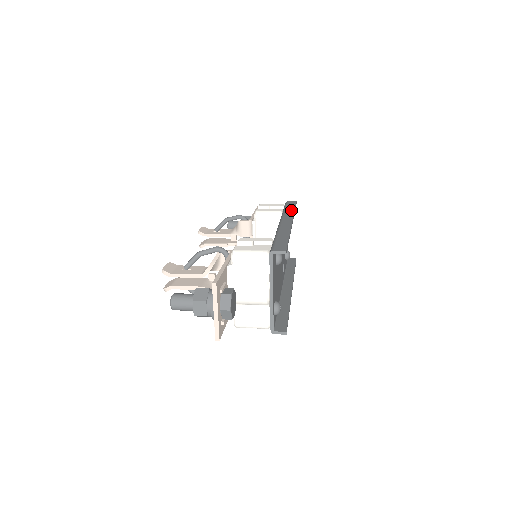
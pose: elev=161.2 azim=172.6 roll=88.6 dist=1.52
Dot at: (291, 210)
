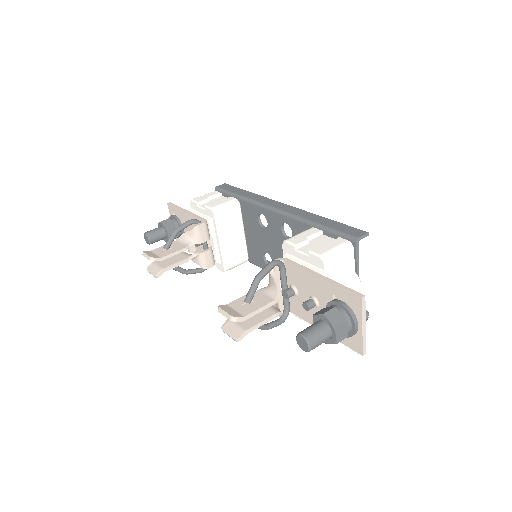
Dot at: (249, 194)
